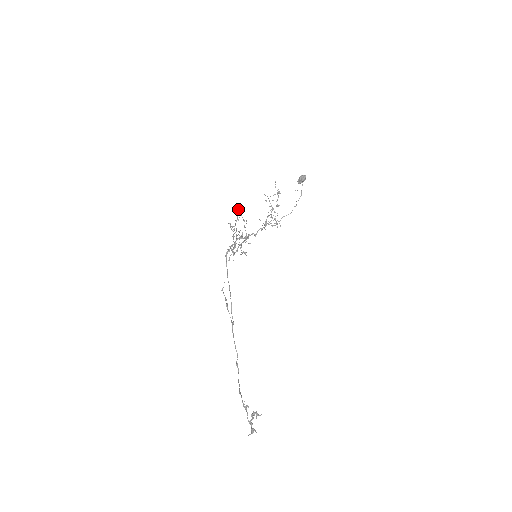
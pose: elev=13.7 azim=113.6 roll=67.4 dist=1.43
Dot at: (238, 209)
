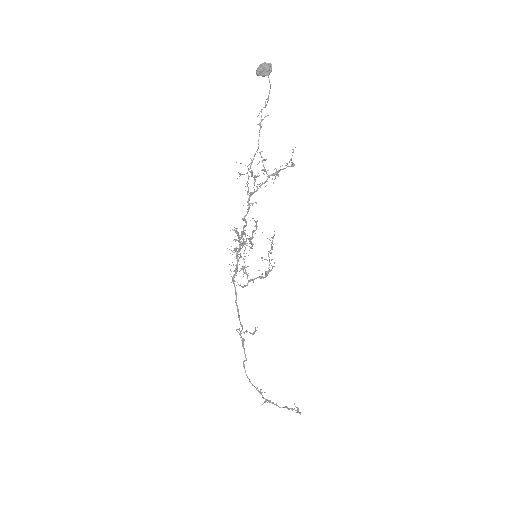
Dot at: occluded
